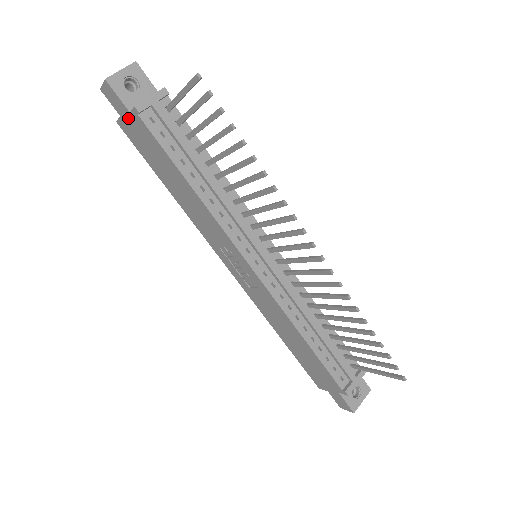
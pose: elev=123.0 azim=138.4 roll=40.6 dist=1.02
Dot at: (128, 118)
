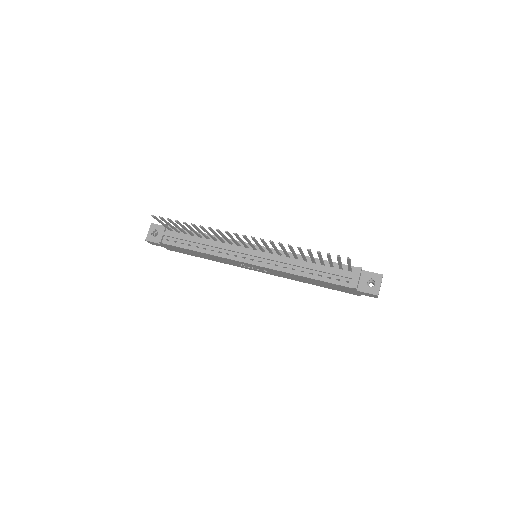
Dot at: (164, 246)
